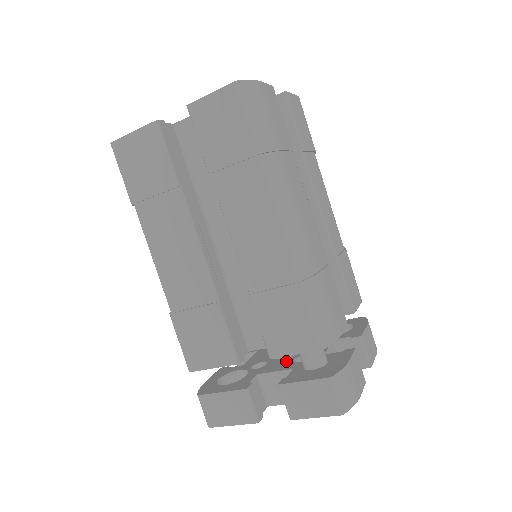
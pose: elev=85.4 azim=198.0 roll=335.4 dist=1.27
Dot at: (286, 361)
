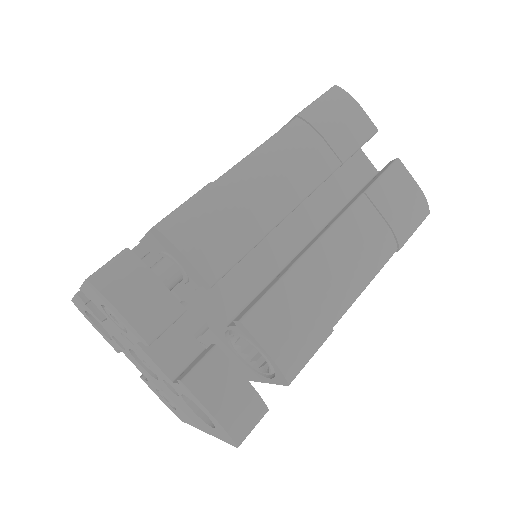
Dot at: occluded
